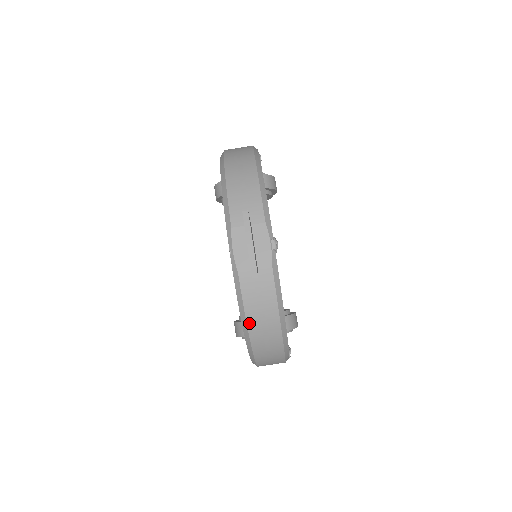
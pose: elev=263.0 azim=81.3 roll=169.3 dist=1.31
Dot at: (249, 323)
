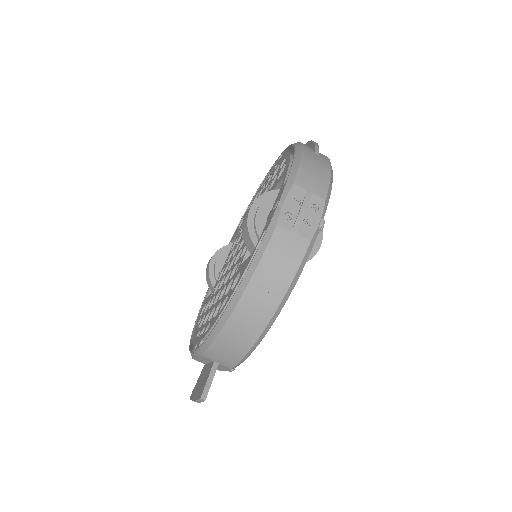
Dot at: occluded
